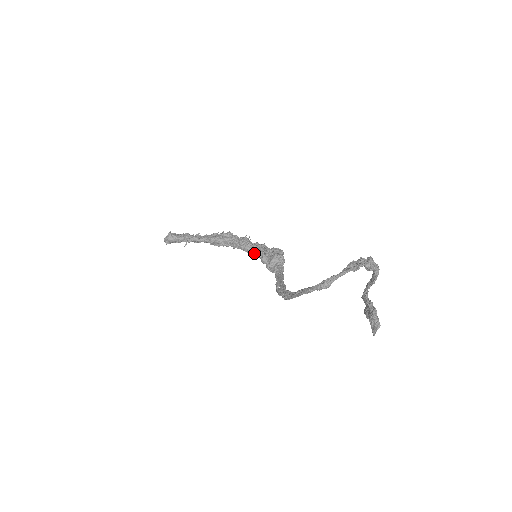
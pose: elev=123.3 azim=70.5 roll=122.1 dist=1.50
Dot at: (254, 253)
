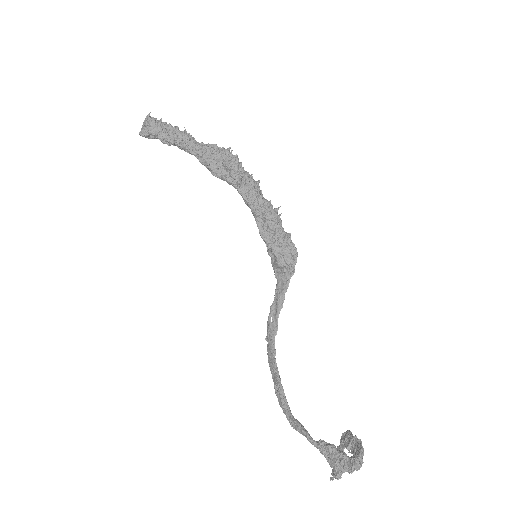
Dot at: occluded
